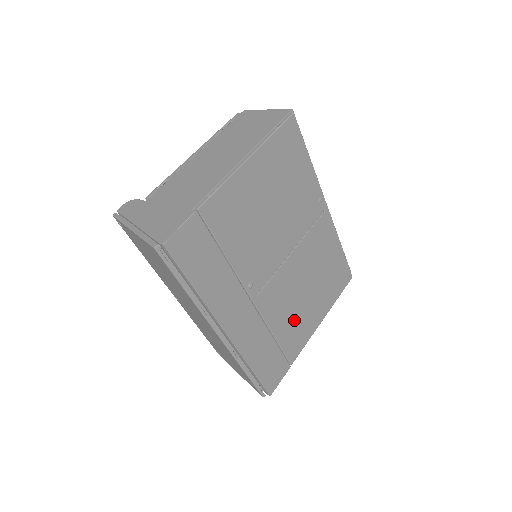
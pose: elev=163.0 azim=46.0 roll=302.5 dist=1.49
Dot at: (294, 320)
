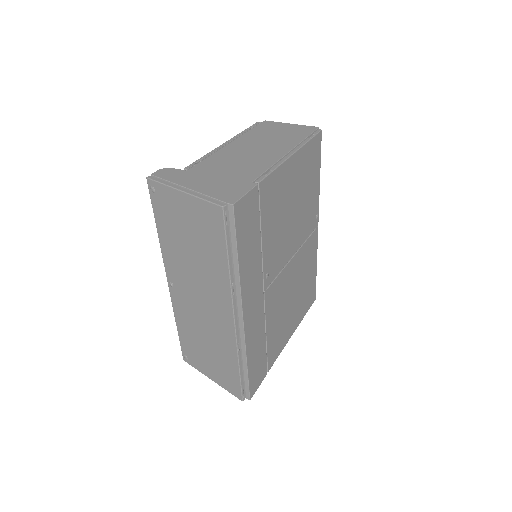
Dot at: (280, 325)
